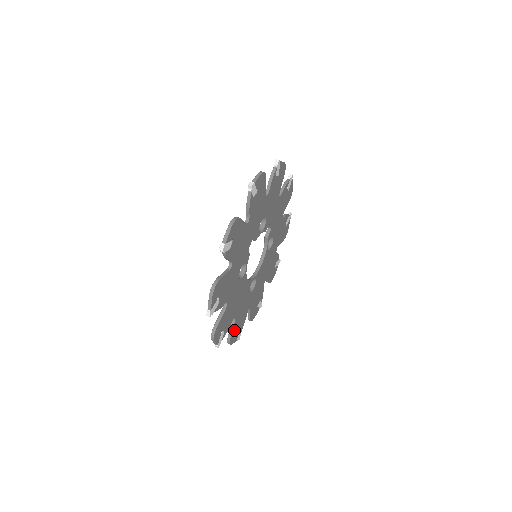
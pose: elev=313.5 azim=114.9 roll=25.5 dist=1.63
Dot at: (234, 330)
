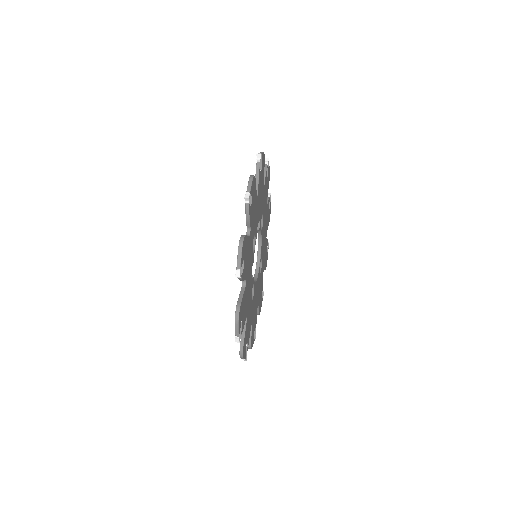
Dot at: (259, 306)
